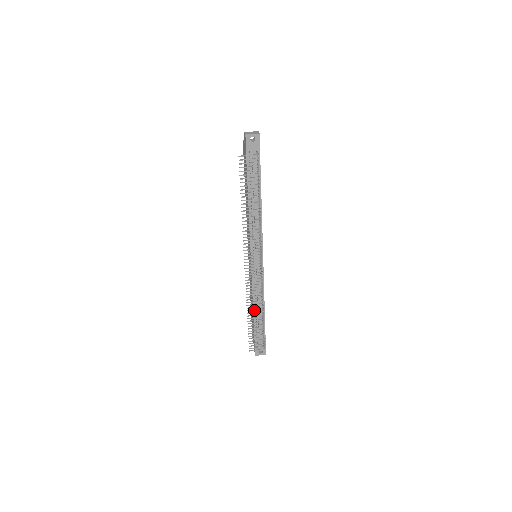
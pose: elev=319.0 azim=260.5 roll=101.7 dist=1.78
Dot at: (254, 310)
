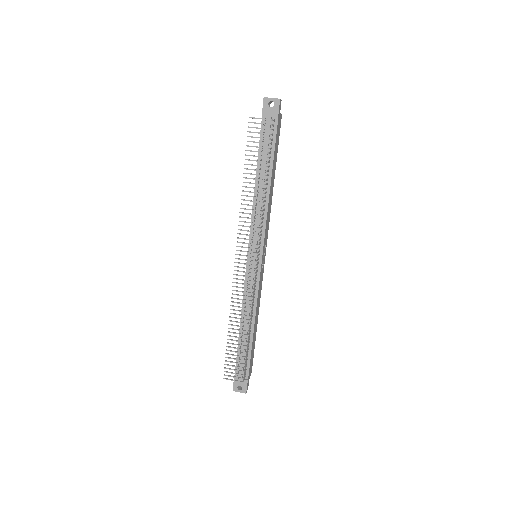
Dot at: (238, 322)
